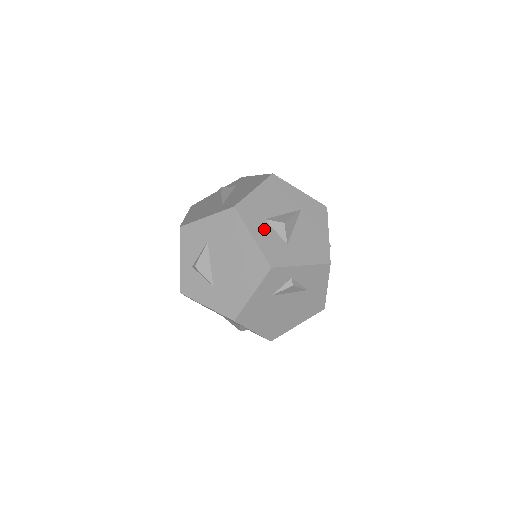
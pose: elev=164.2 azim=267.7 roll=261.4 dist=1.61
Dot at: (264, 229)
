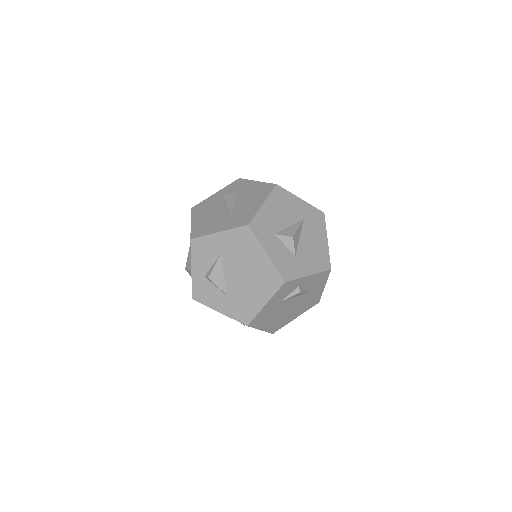
Dot at: (275, 244)
